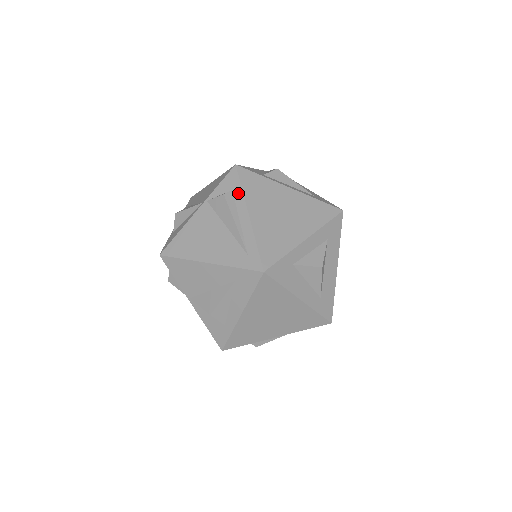
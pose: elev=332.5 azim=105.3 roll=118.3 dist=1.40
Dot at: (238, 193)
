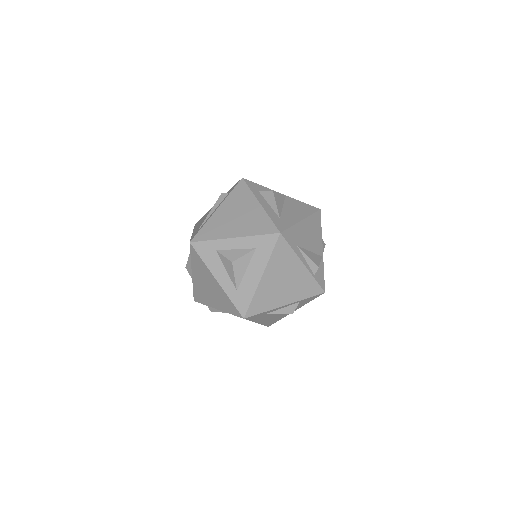
Dot at: (227, 195)
